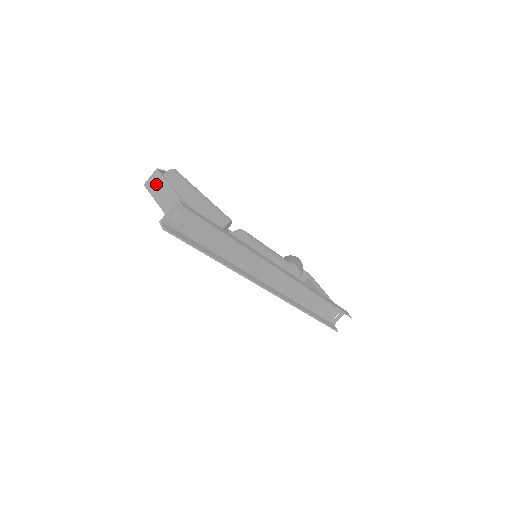
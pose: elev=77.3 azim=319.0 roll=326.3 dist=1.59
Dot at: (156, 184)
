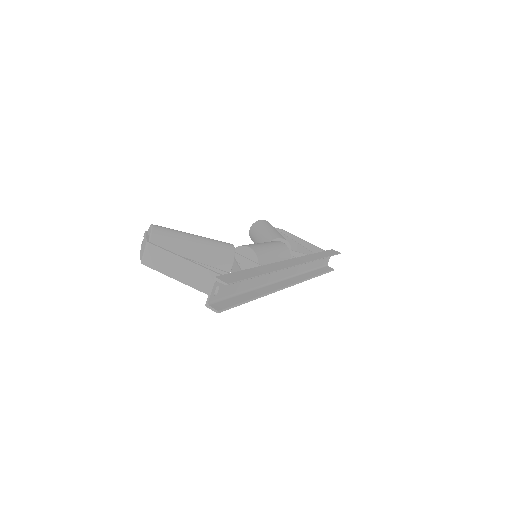
Dot at: (159, 259)
